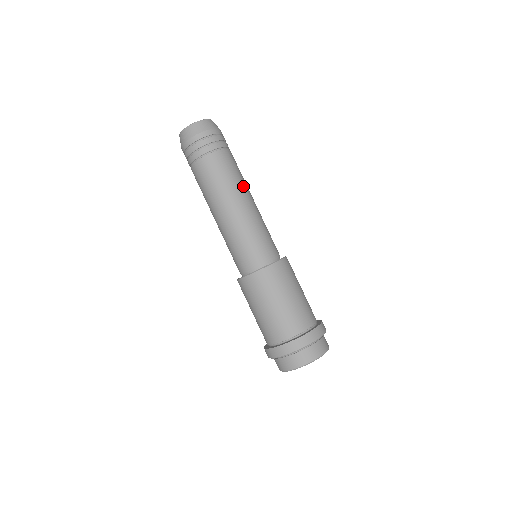
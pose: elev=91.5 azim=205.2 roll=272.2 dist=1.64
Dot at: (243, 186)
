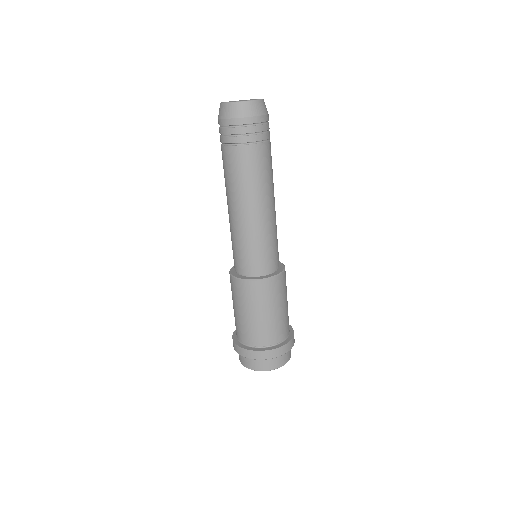
Dot at: (273, 187)
